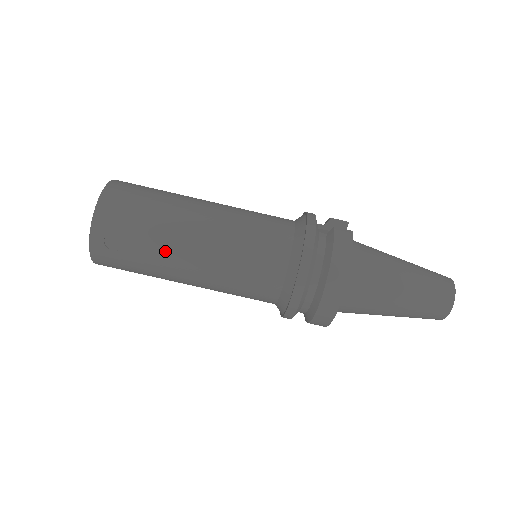
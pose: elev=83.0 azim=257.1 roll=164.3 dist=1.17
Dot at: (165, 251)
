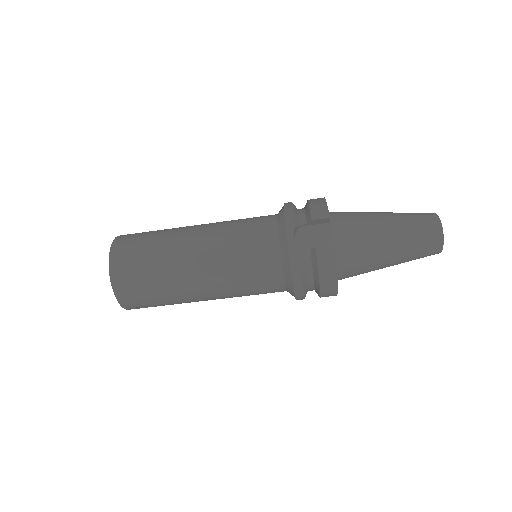
Dot at: (185, 302)
